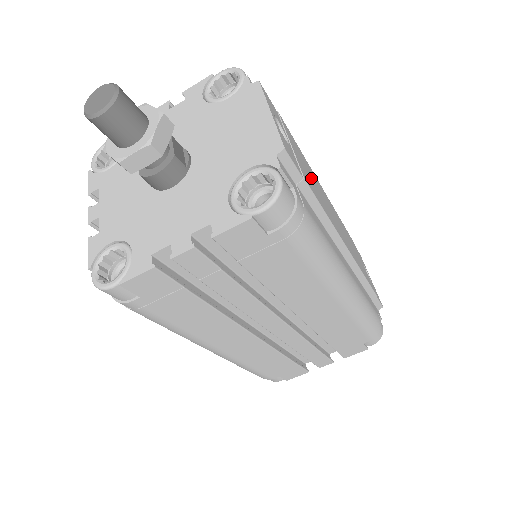
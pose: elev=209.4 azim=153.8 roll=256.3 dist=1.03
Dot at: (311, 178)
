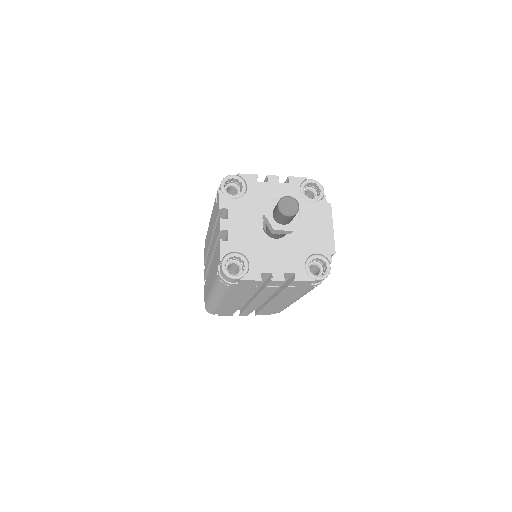
Dot at: occluded
